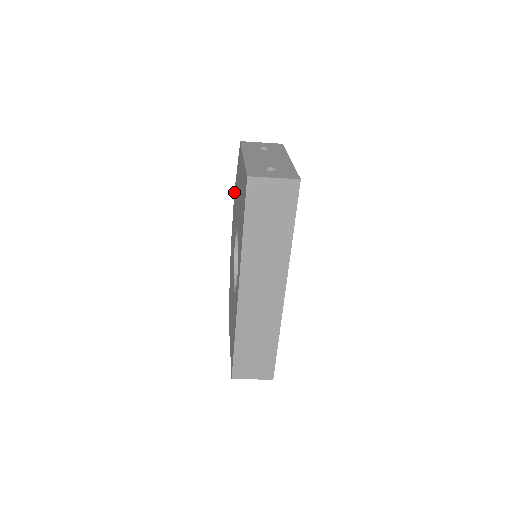
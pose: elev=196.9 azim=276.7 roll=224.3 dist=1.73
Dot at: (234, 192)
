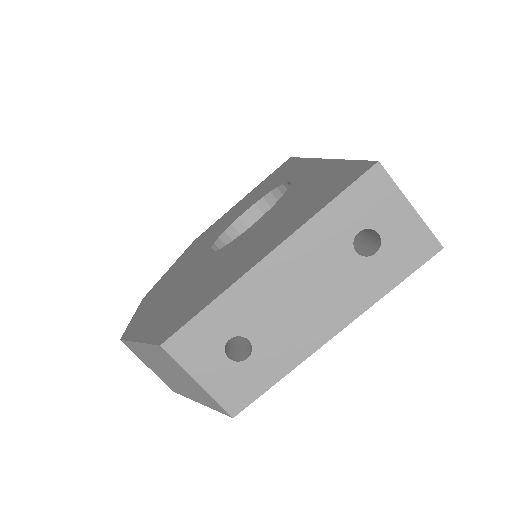
Dot at: (146, 294)
